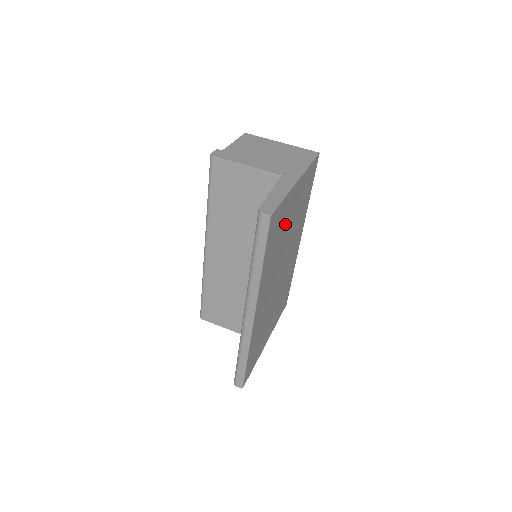
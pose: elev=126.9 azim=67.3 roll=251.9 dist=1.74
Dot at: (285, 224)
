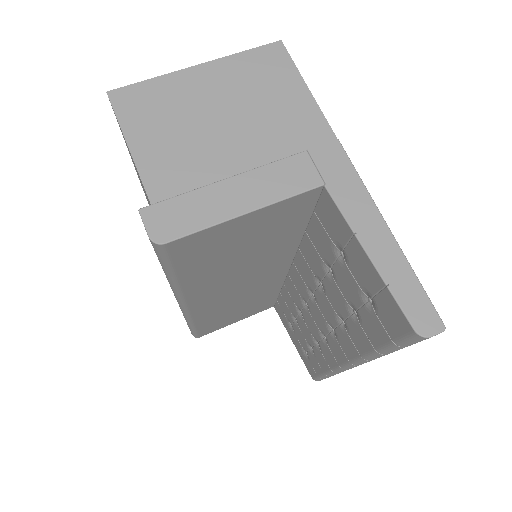
Dot at: occluded
